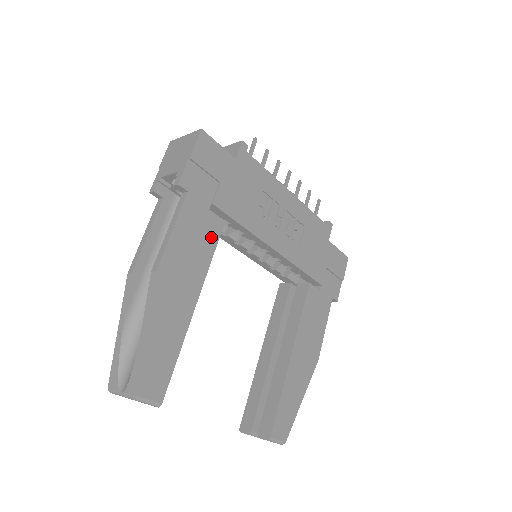
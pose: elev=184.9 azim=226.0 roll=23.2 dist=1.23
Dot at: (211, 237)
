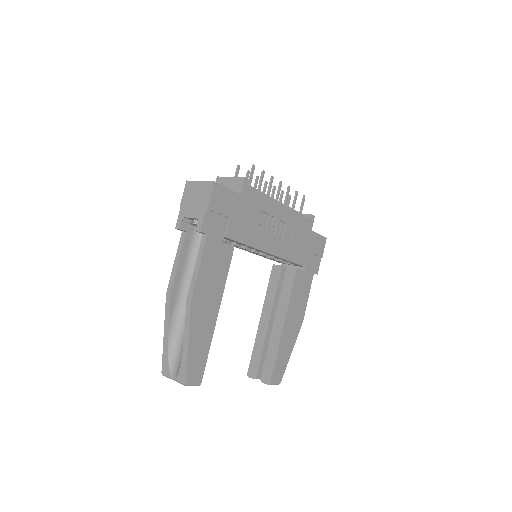
Dot at: (225, 262)
